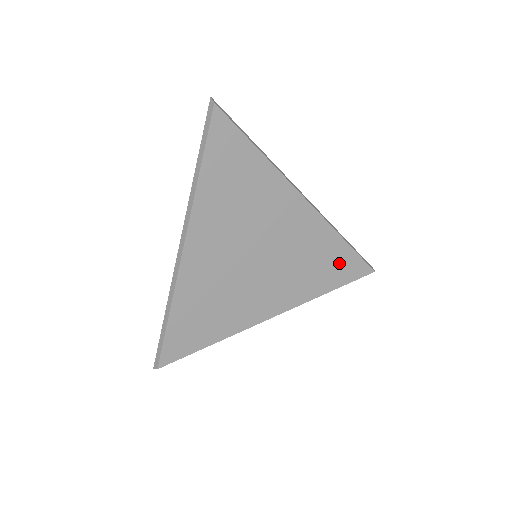
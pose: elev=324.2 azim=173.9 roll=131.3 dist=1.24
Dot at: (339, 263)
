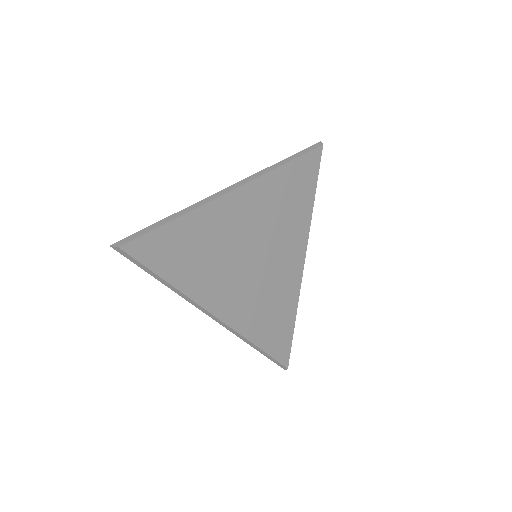
Dot at: (299, 178)
